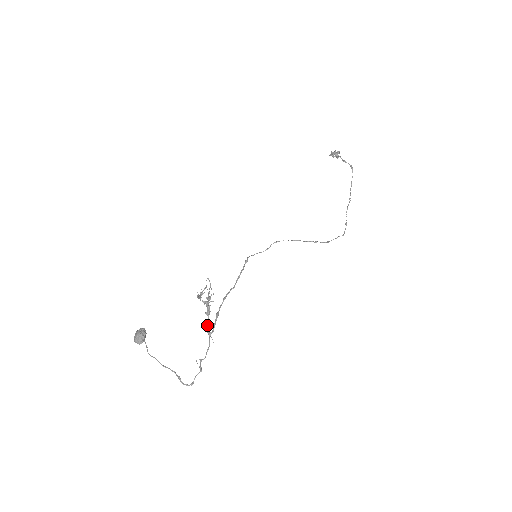
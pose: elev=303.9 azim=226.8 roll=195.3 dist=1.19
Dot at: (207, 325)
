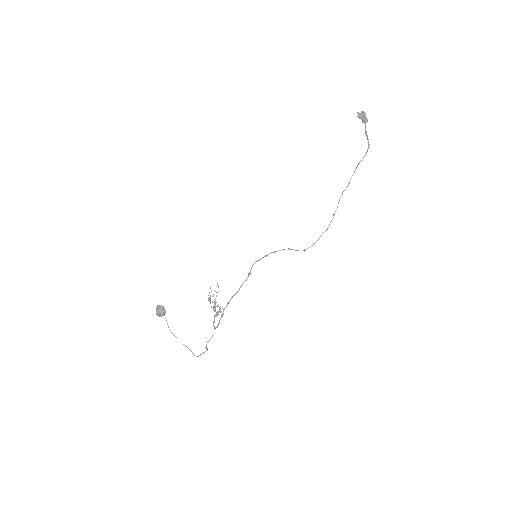
Dot at: (213, 321)
